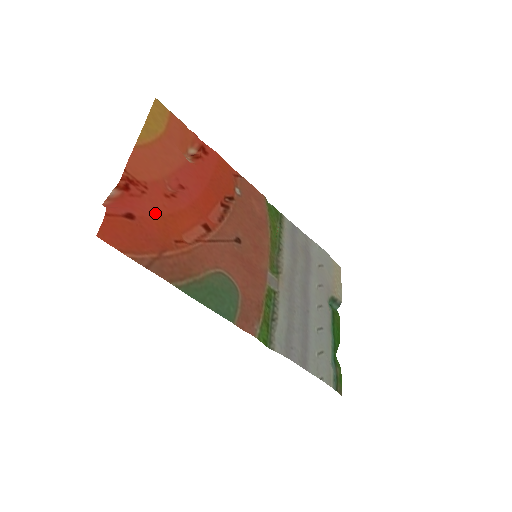
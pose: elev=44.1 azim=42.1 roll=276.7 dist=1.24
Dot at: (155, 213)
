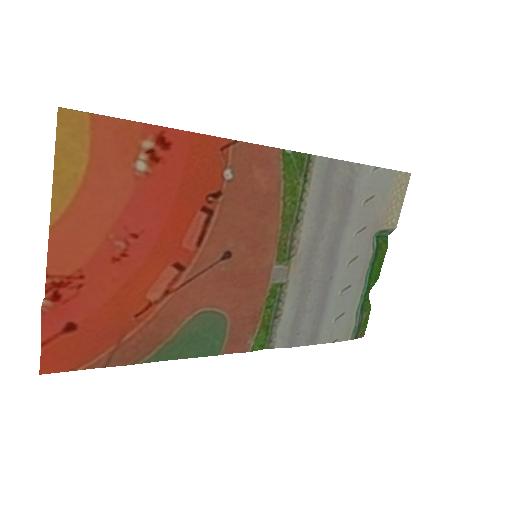
Dot at: (102, 301)
